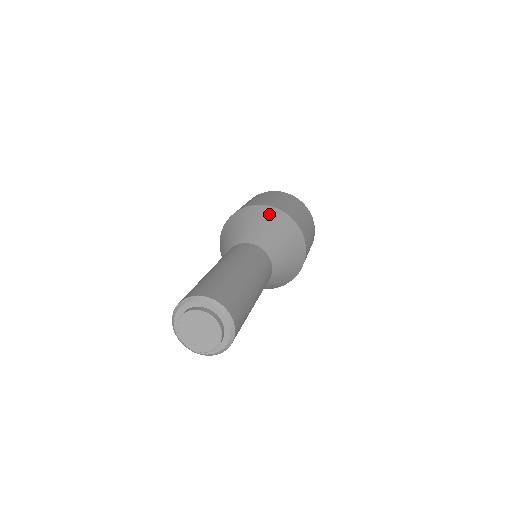
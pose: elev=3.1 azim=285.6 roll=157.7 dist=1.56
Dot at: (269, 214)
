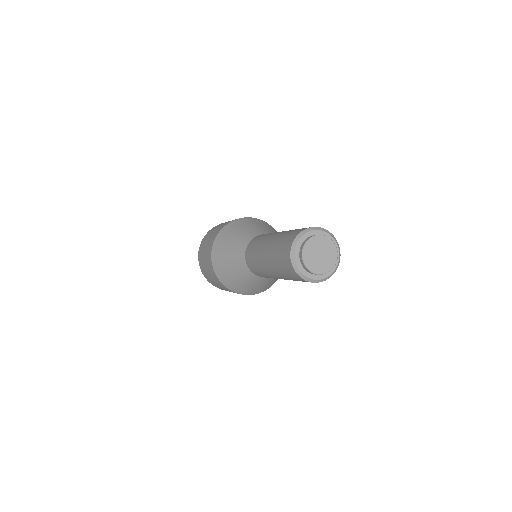
Dot at: (258, 221)
